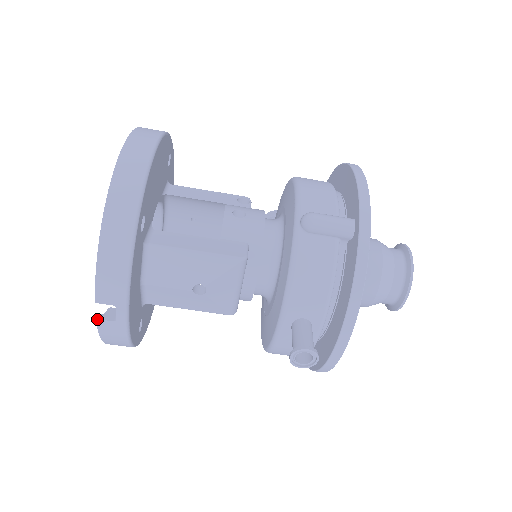
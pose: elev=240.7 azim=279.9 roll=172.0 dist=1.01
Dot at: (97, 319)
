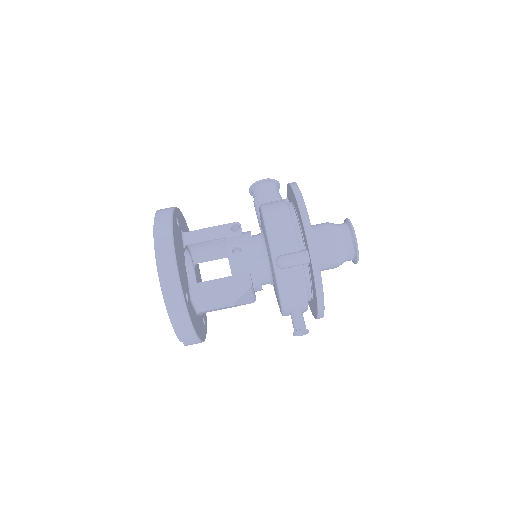
Dot at: (184, 345)
